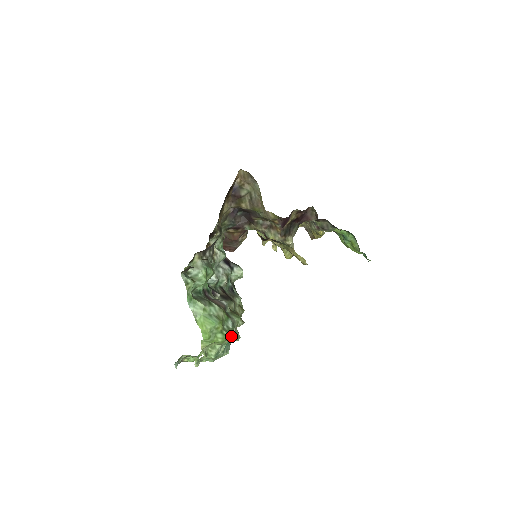
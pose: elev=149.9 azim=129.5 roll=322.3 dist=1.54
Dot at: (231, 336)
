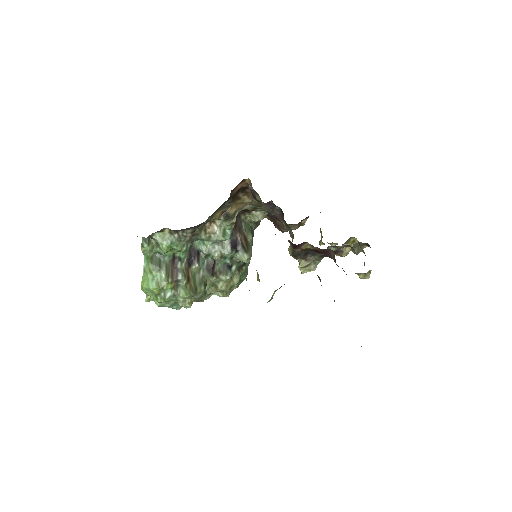
Dot at: (177, 302)
